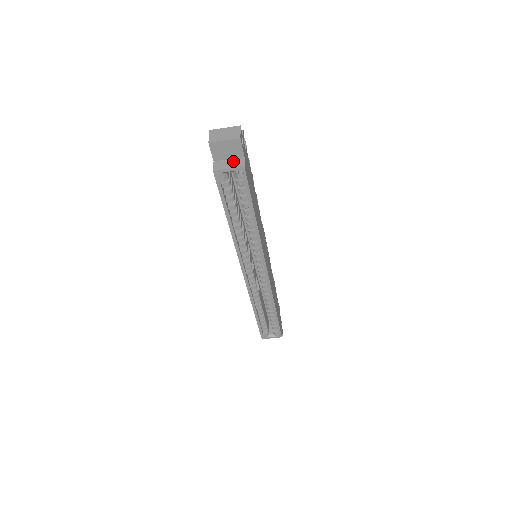
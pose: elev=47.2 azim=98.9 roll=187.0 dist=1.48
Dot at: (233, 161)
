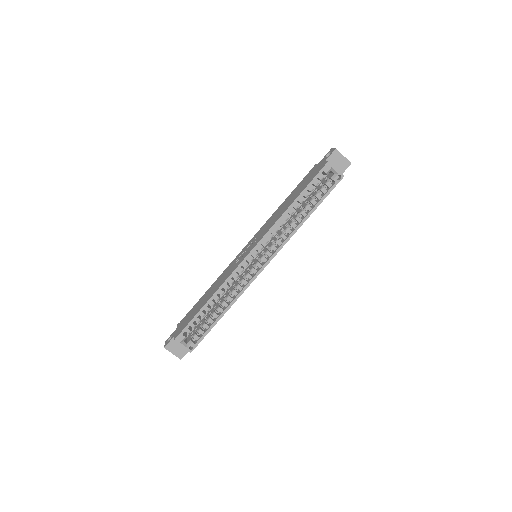
Dot at: occluded
